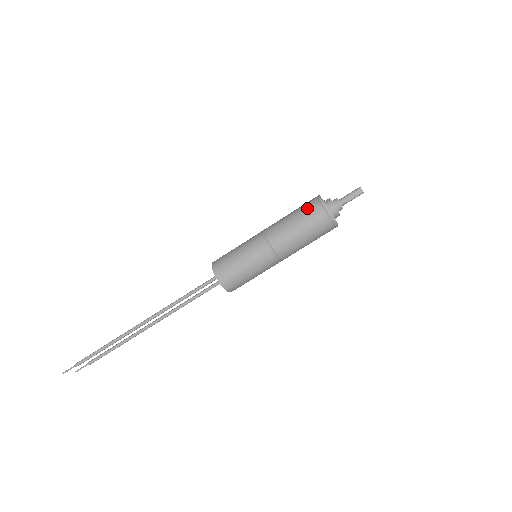
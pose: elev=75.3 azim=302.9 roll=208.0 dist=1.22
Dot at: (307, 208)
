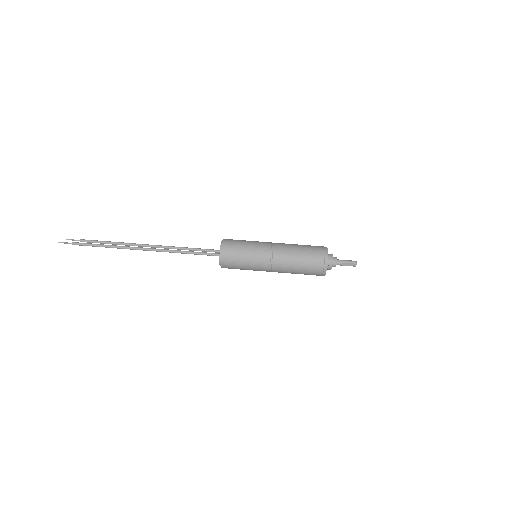
Dot at: (314, 256)
